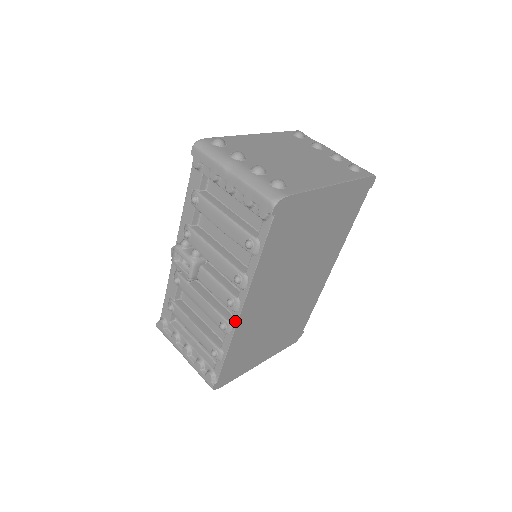
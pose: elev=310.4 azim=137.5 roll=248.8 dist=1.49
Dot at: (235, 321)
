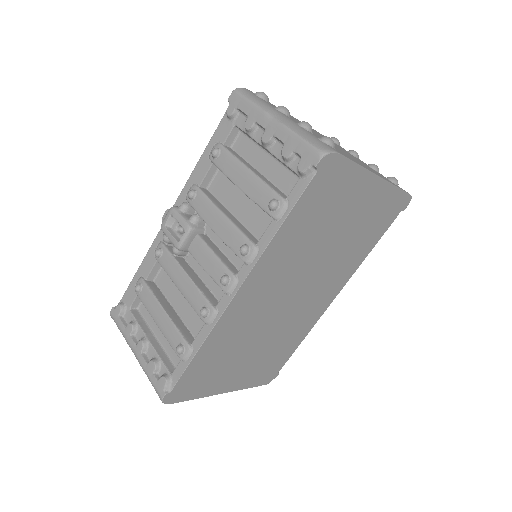
Dot at: (223, 307)
